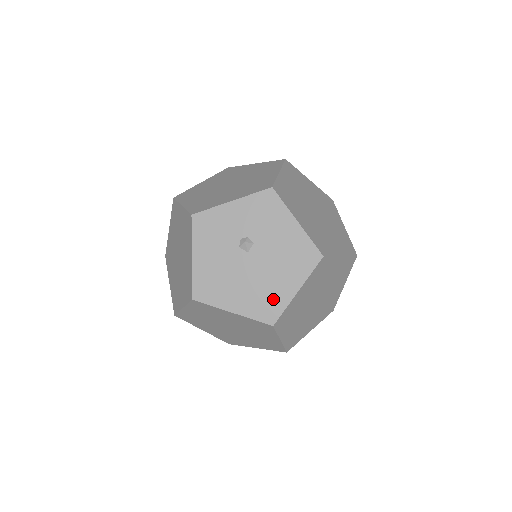
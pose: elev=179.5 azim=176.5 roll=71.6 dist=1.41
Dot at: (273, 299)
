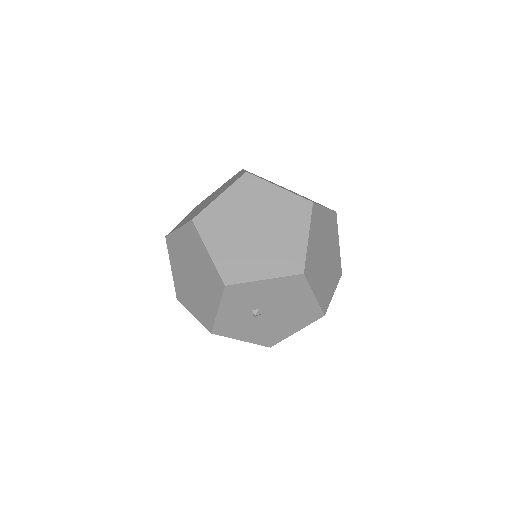
Dot at: (307, 310)
